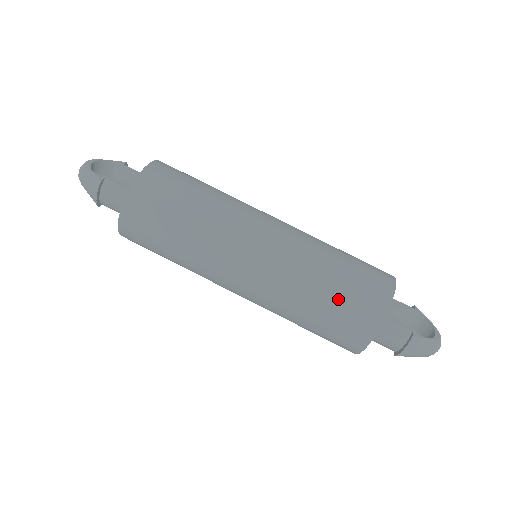
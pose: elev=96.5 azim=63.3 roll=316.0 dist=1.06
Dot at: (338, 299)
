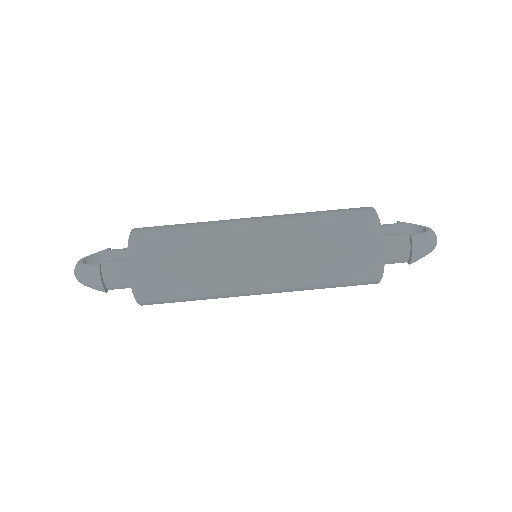
Dot at: (339, 239)
